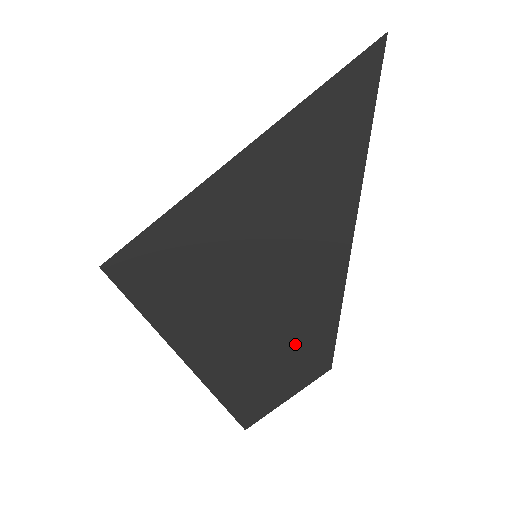
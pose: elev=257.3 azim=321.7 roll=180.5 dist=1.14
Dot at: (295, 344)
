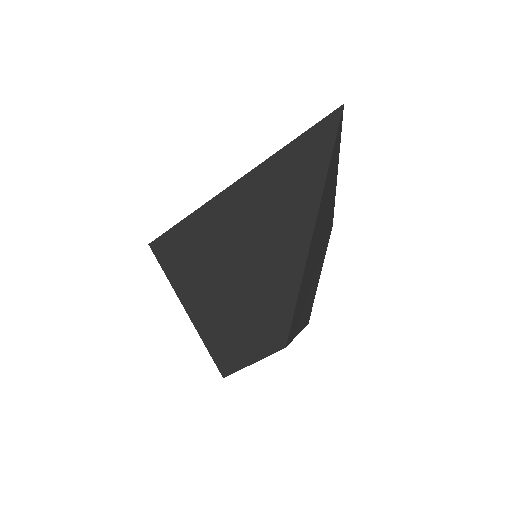
Dot at: (262, 323)
